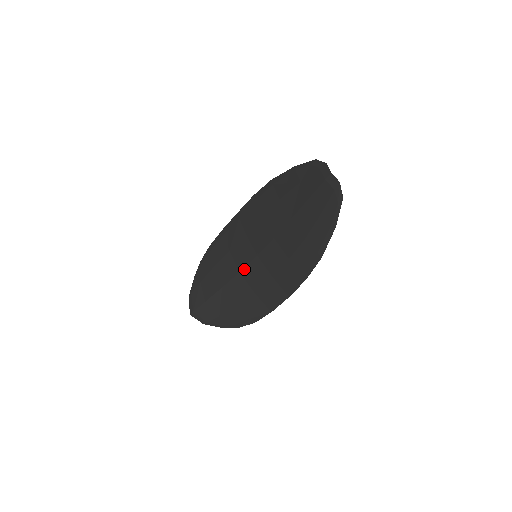
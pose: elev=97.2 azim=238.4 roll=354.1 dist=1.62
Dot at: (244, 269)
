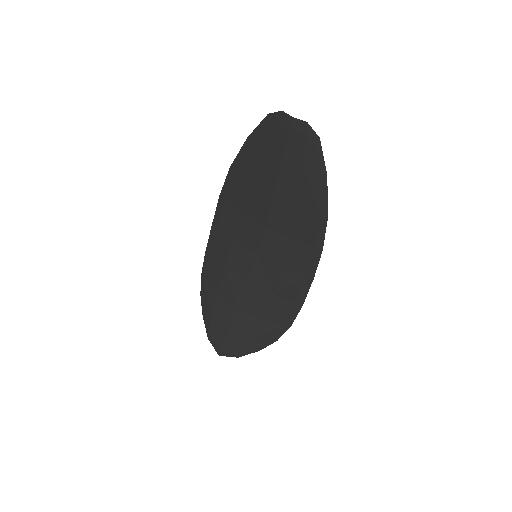
Dot at: (250, 277)
